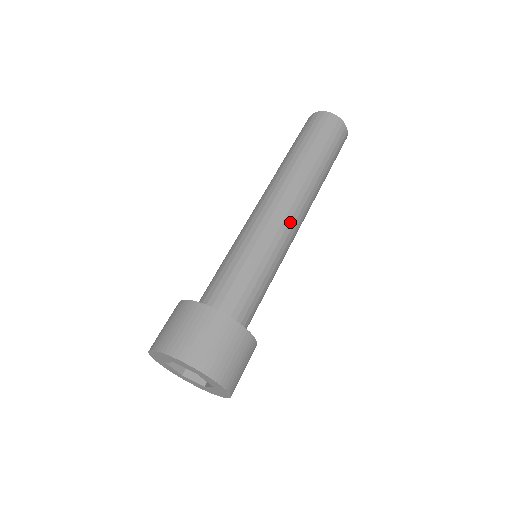
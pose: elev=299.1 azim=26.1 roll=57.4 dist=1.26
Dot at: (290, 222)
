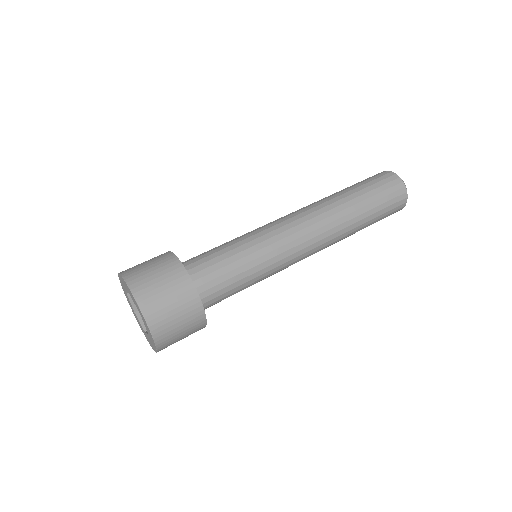
Dot at: (301, 245)
